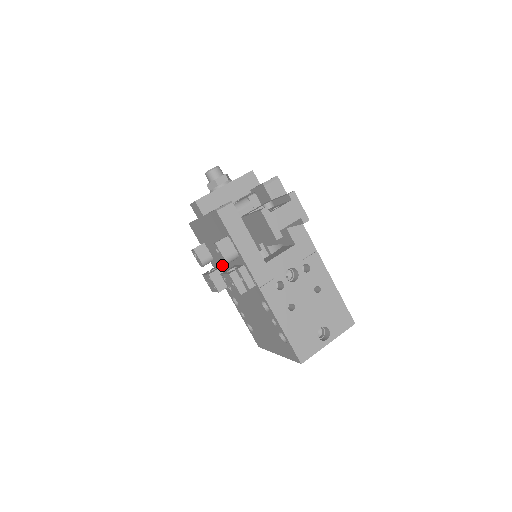
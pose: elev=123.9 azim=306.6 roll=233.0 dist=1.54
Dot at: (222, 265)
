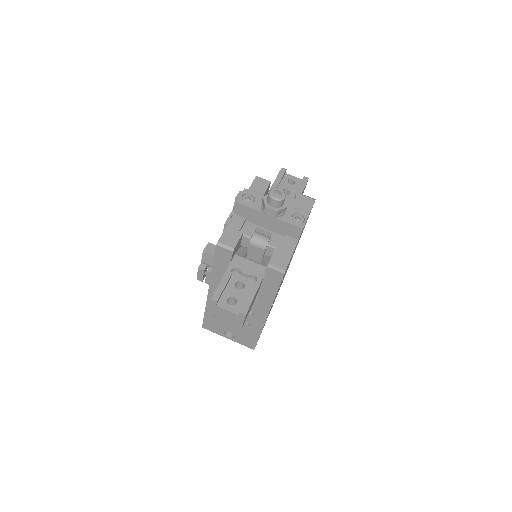
Dot at: occluded
